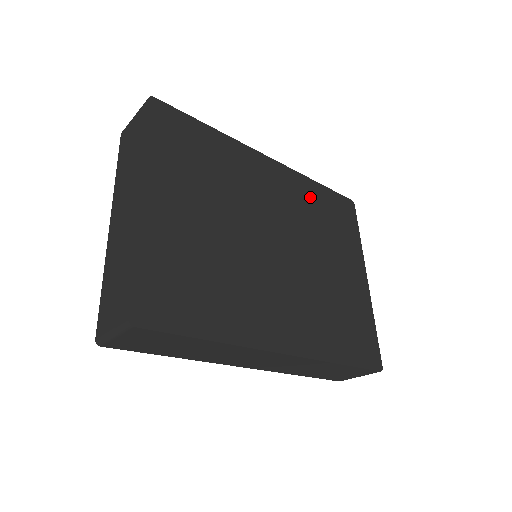
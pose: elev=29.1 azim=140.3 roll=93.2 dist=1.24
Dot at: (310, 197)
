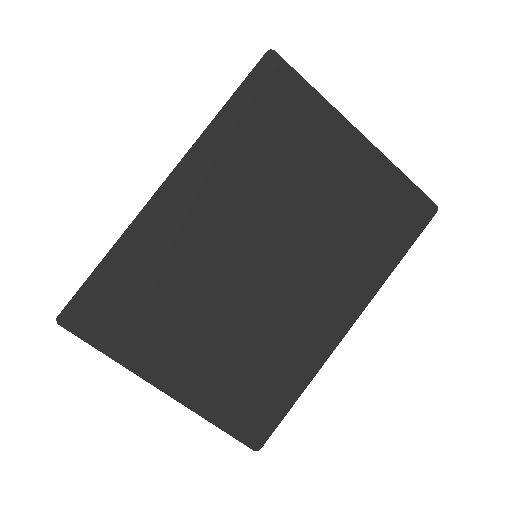
Dot at: (235, 147)
